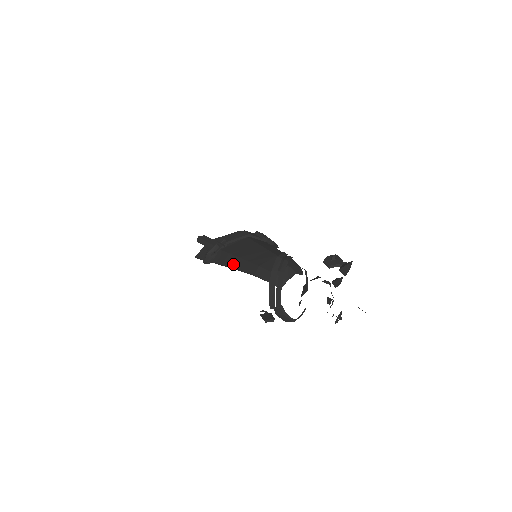
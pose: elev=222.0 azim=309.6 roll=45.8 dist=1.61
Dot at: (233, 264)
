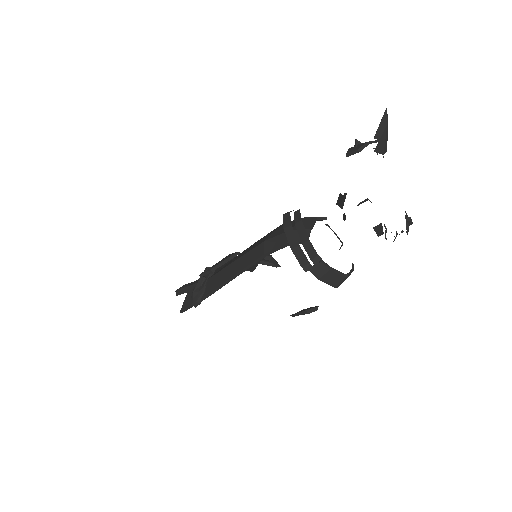
Dot at: (230, 273)
